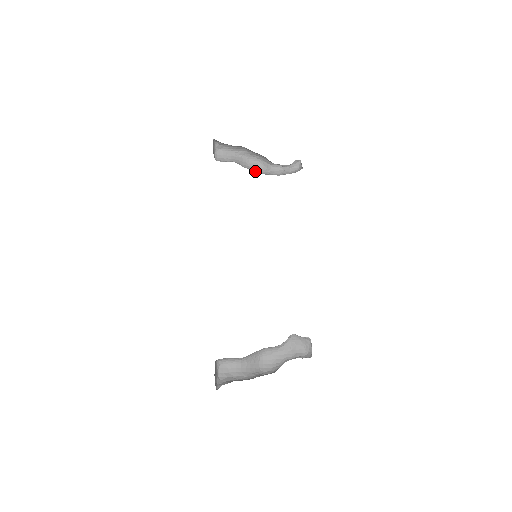
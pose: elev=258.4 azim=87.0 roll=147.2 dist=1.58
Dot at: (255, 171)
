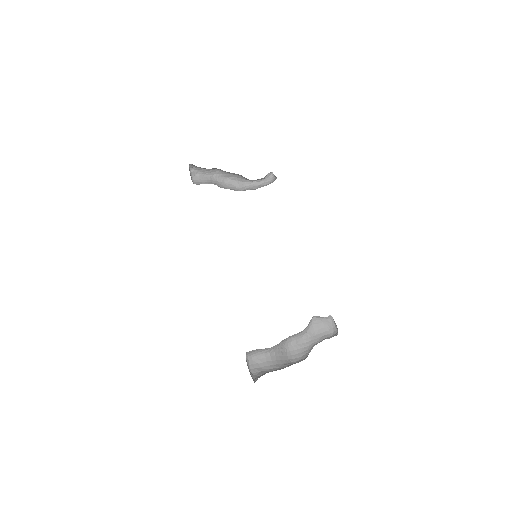
Dot at: occluded
